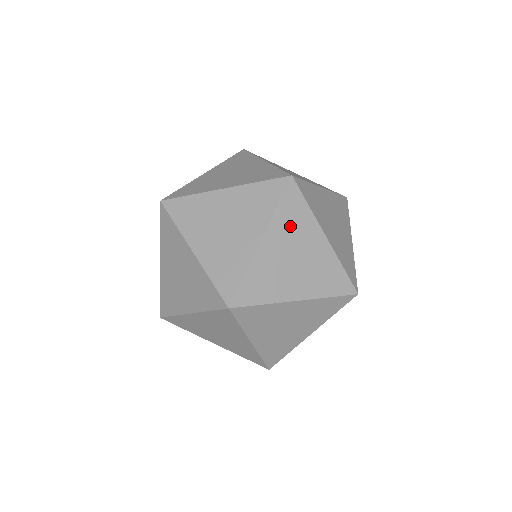
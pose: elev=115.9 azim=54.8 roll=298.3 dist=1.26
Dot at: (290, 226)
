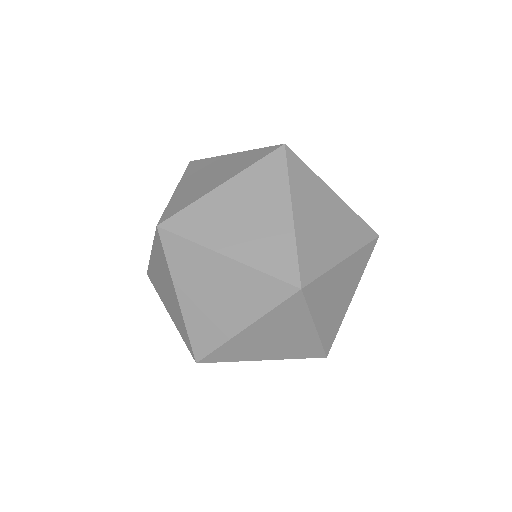
Dot at: (323, 297)
